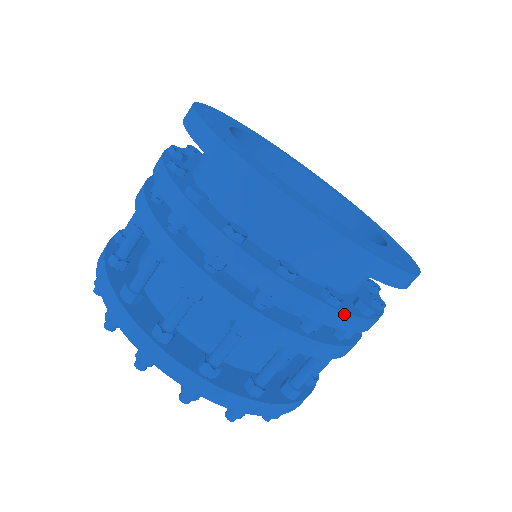
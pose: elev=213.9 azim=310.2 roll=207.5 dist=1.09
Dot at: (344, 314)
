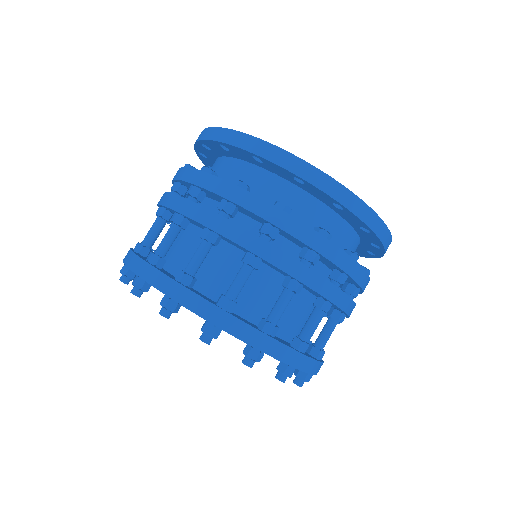
Dot at: occluded
